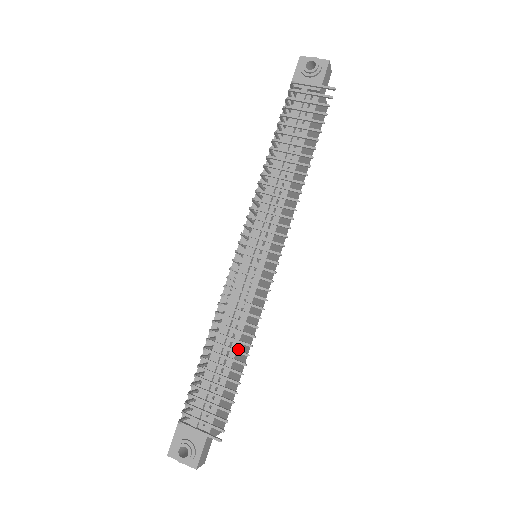
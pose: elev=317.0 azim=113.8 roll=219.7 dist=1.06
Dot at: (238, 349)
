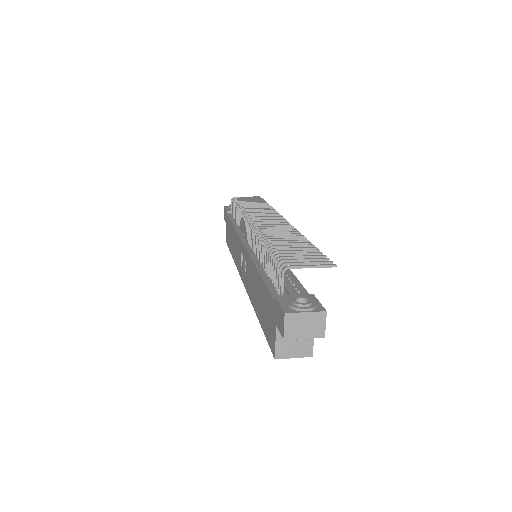
Dot at: occluded
